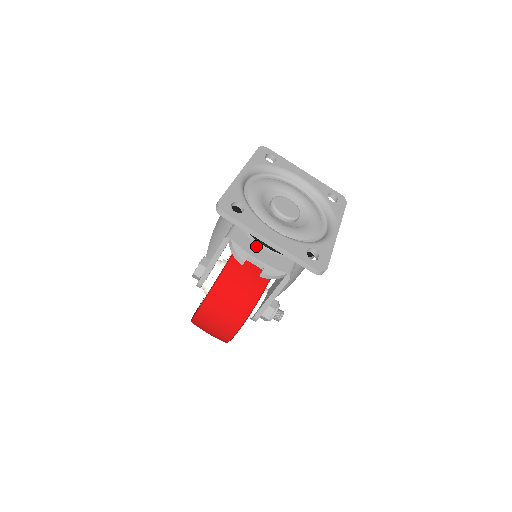
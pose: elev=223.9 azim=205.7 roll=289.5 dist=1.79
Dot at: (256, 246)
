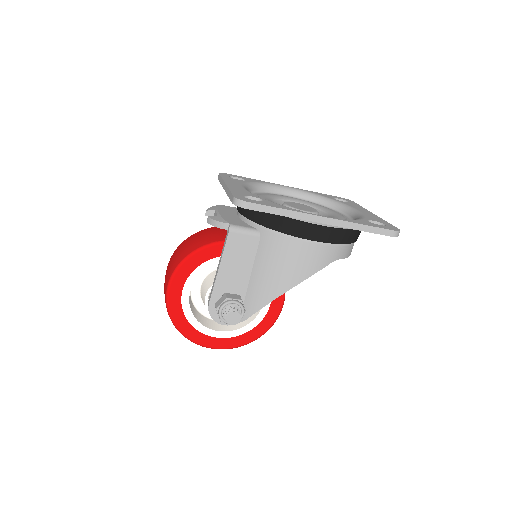
Dot at: (234, 213)
